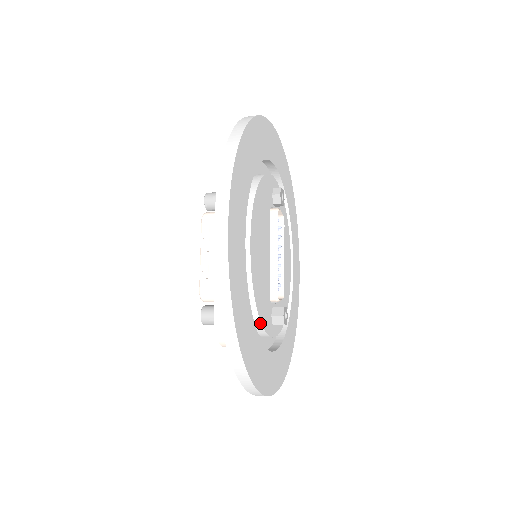
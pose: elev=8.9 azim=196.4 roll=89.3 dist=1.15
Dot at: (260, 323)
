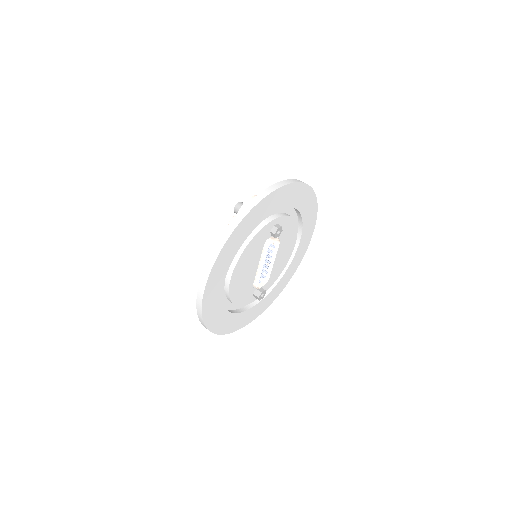
Dot at: (237, 305)
